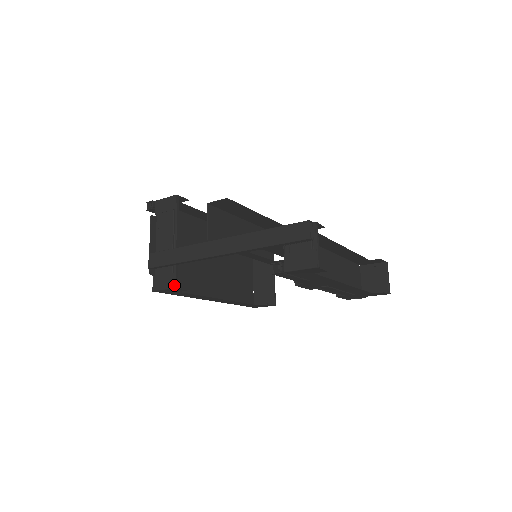
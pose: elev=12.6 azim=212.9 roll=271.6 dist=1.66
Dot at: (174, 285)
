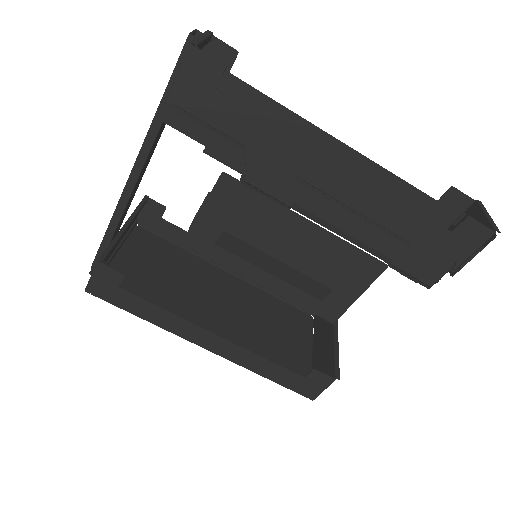
Dot at: (98, 259)
